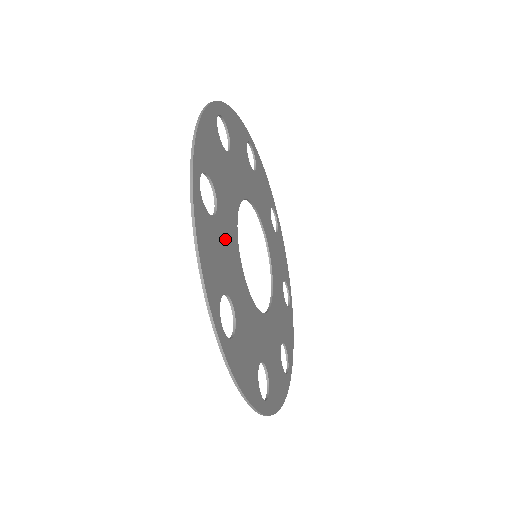
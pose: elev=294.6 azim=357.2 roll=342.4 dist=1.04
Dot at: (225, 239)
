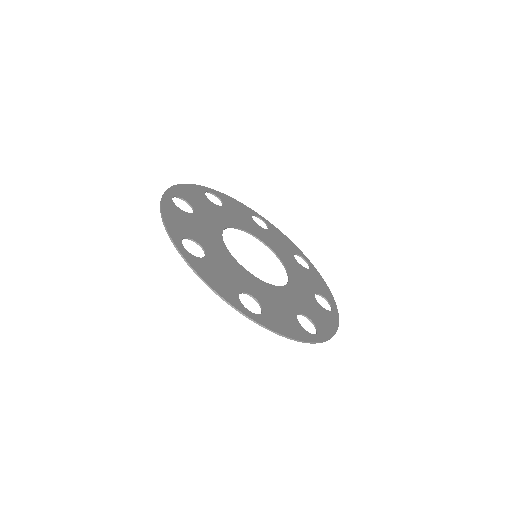
Dot at: (267, 298)
